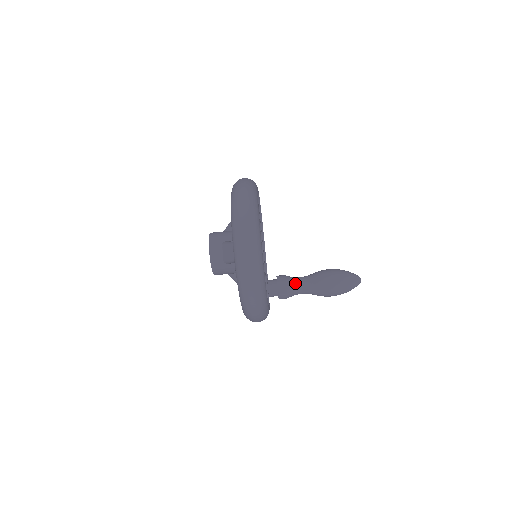
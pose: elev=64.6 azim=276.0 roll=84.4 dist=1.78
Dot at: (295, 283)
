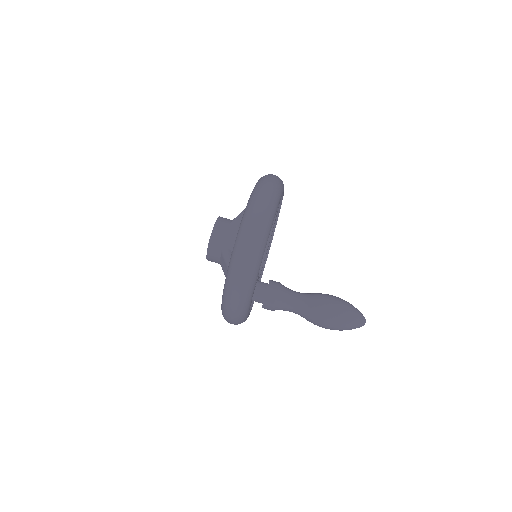
Dot at: (290, 289)
